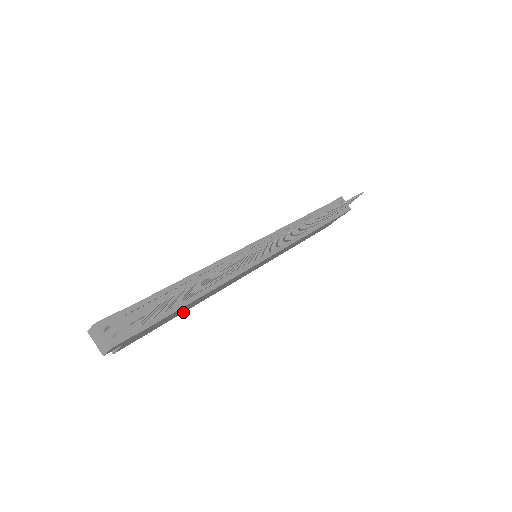
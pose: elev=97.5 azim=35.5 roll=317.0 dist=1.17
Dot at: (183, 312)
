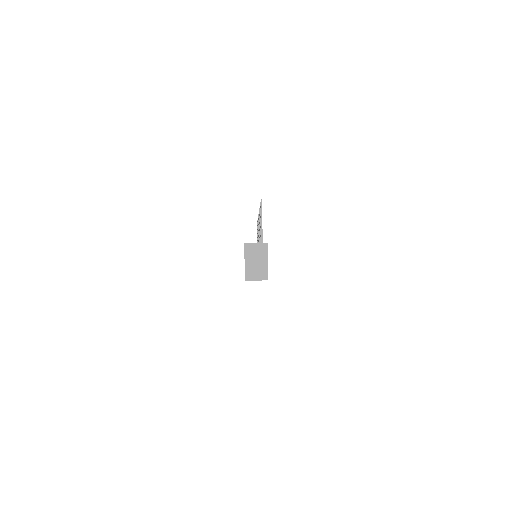
Dot at: occluded
